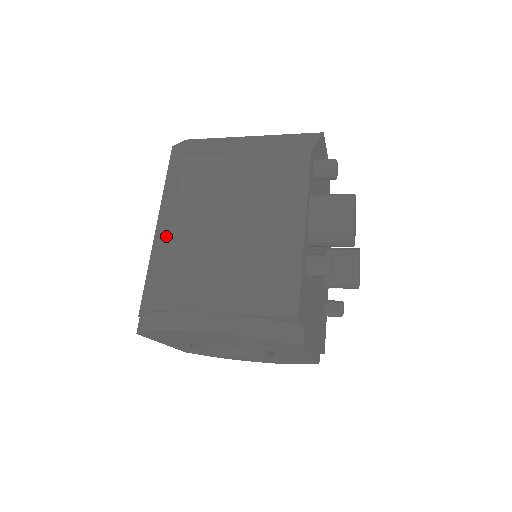
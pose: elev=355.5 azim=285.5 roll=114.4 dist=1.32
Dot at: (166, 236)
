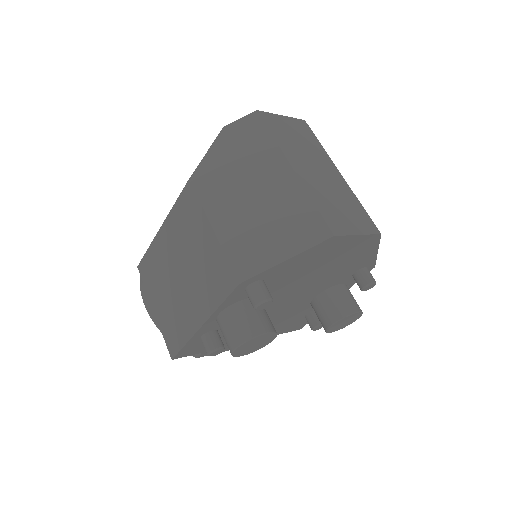
Dot at: occluded
